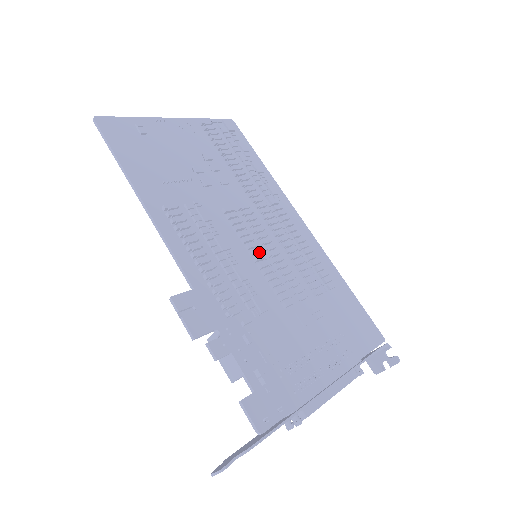
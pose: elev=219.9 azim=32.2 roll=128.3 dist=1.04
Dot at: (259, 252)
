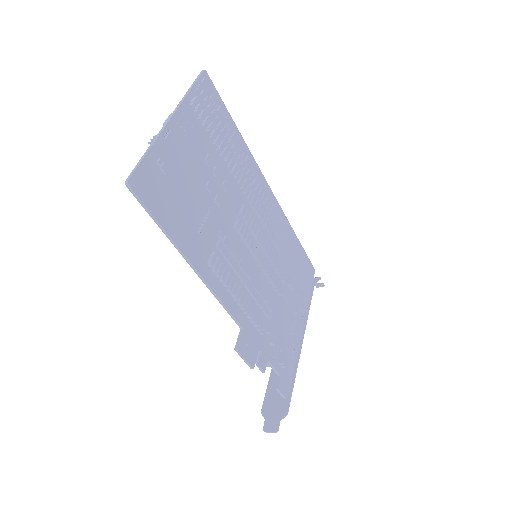
Dot at: (261, 256)
